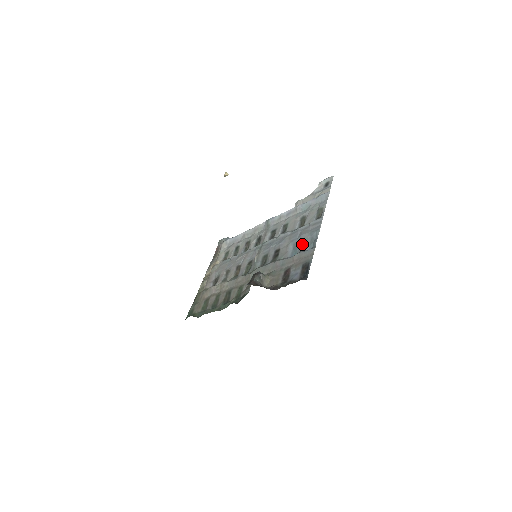
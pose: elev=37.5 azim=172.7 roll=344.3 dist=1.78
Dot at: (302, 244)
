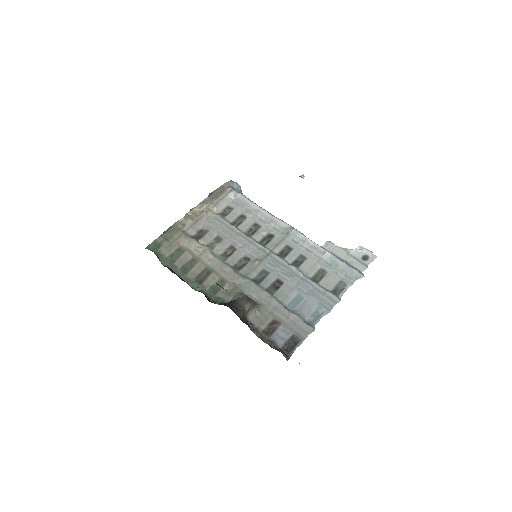
Dot at: (306, 306)
